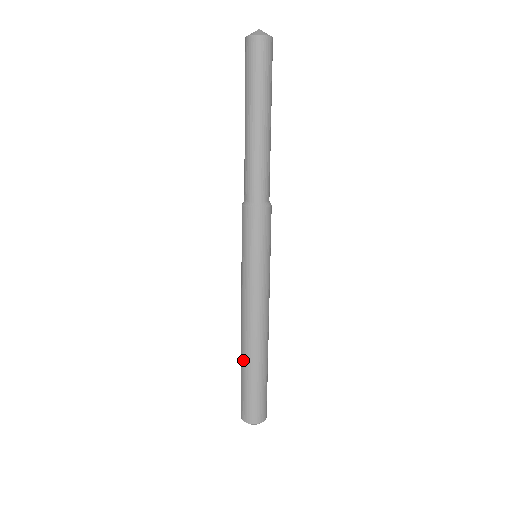
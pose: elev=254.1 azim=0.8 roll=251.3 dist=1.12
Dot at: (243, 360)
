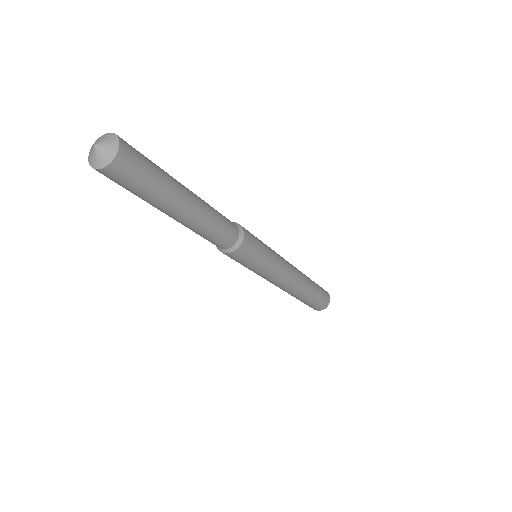
Dot at: occluded
